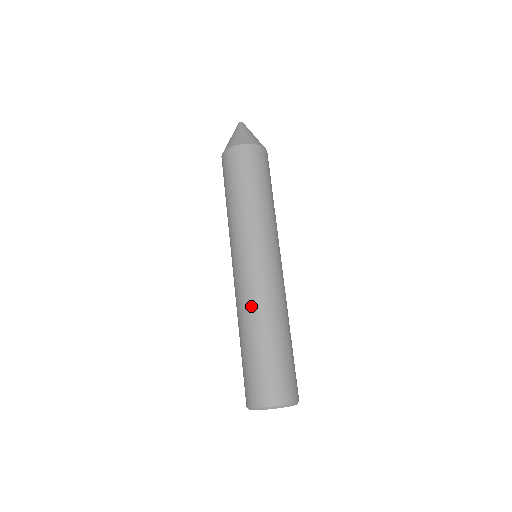
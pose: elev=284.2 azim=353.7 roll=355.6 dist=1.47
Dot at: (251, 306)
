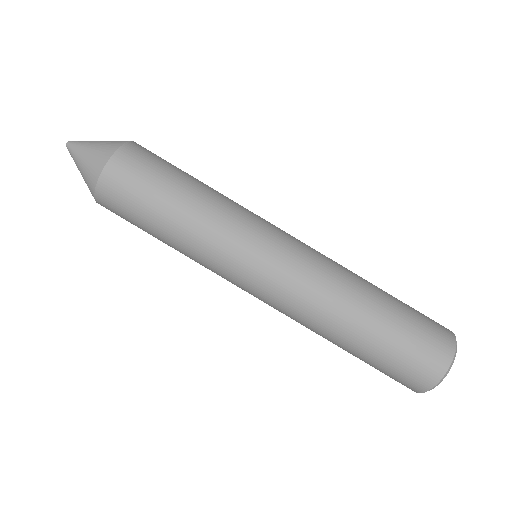
Dot at: (316, 315)
